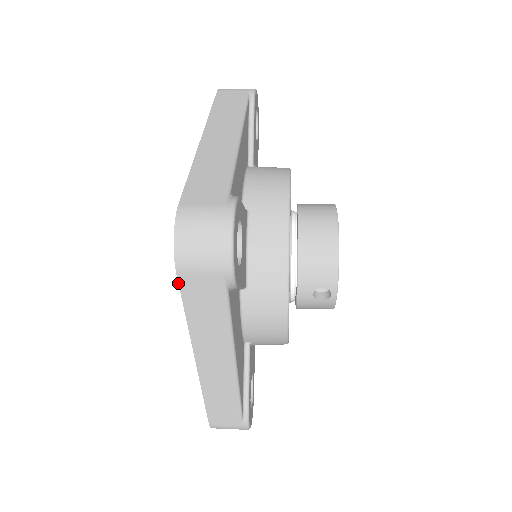
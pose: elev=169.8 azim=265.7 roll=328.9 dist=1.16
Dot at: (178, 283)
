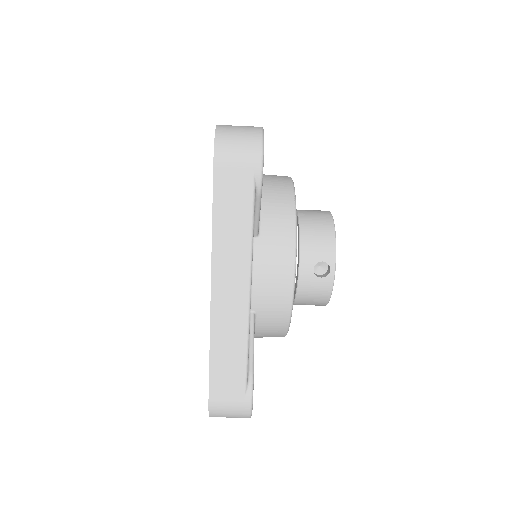
Dot at: (213, 178)
